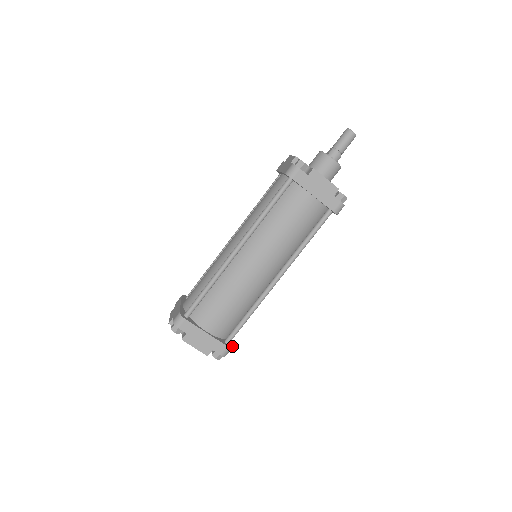
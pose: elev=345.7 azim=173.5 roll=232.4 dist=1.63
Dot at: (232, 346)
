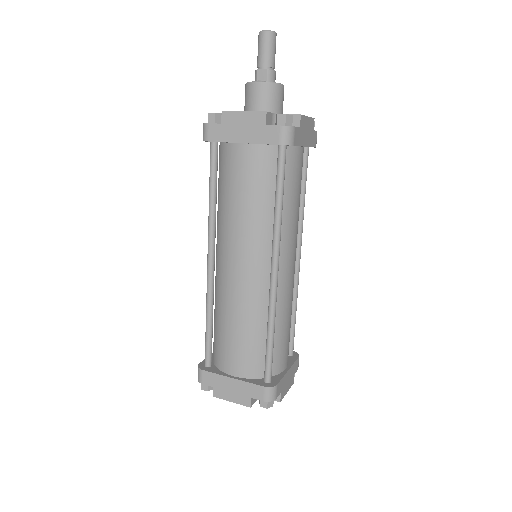
Dot at: (293, 351)
